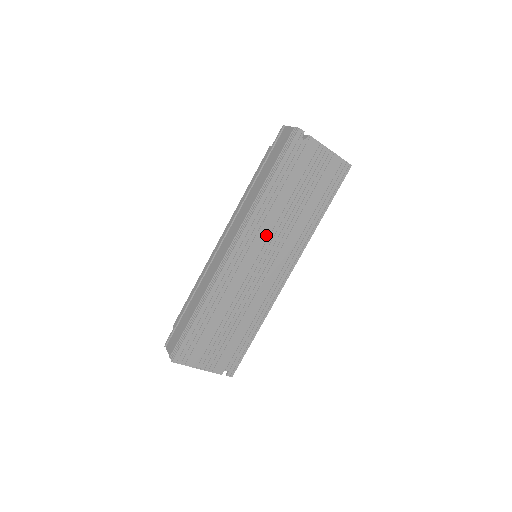
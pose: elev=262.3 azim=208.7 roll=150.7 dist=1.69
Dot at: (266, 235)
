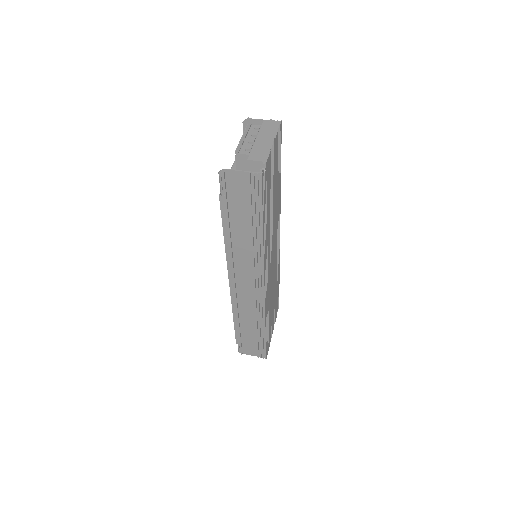
Dot at: occluded
